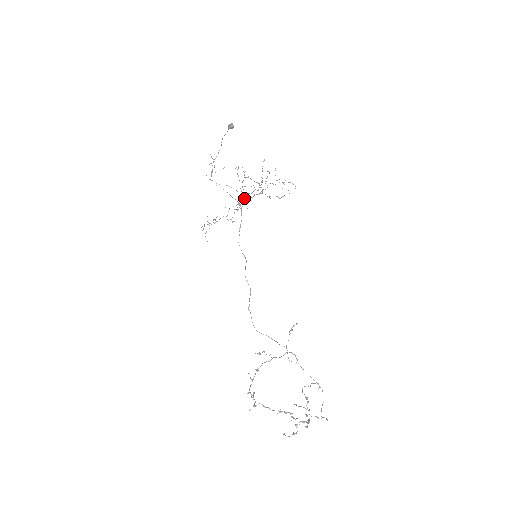
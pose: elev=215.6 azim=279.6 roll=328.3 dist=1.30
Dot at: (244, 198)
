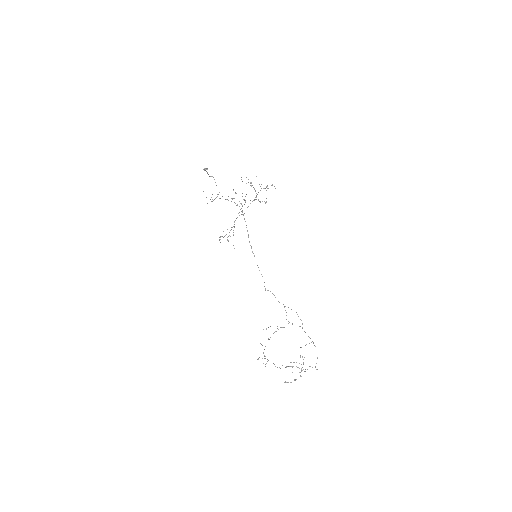
Dot at: occluded
